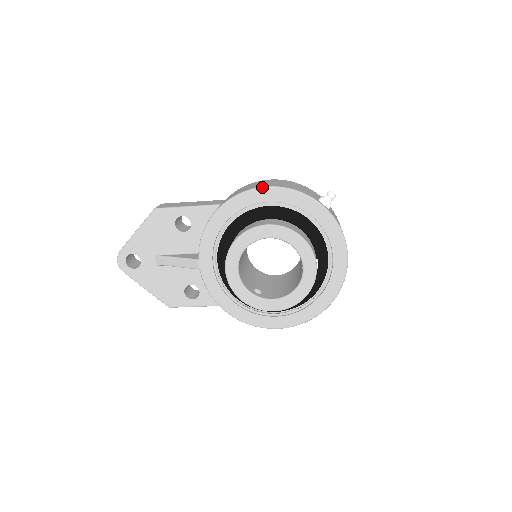
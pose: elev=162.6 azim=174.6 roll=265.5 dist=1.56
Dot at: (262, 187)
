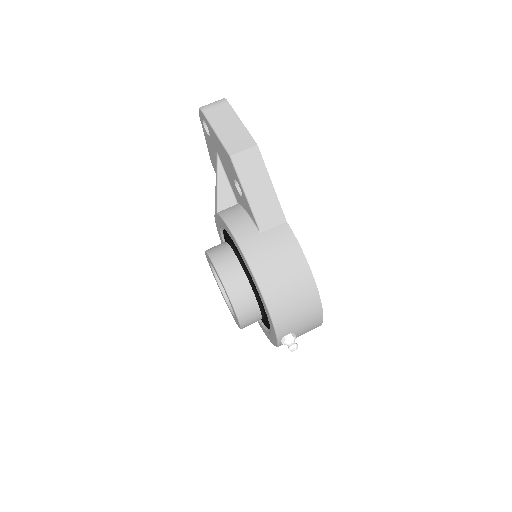
Dot at: (261, 293)
